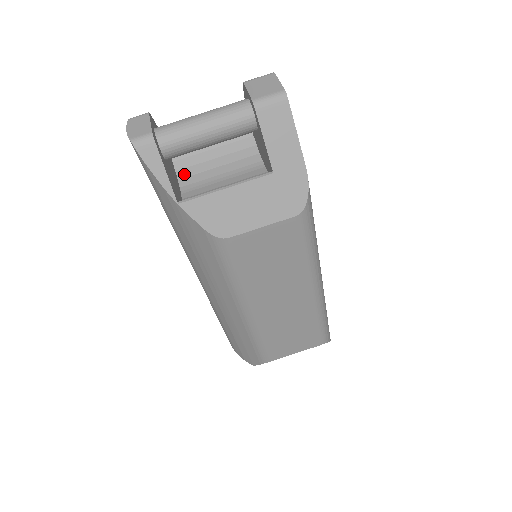
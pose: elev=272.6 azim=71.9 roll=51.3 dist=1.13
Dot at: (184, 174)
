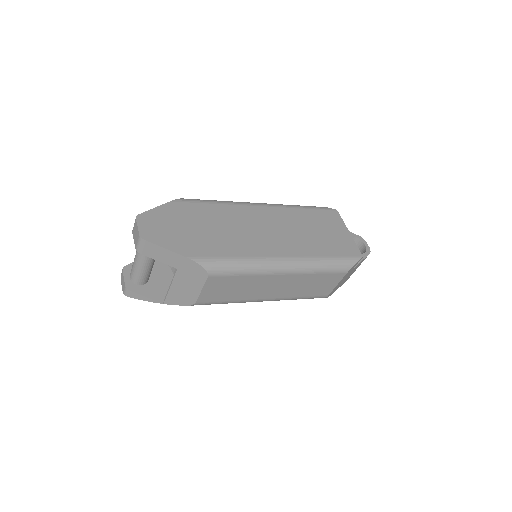
Dot at: occluded
